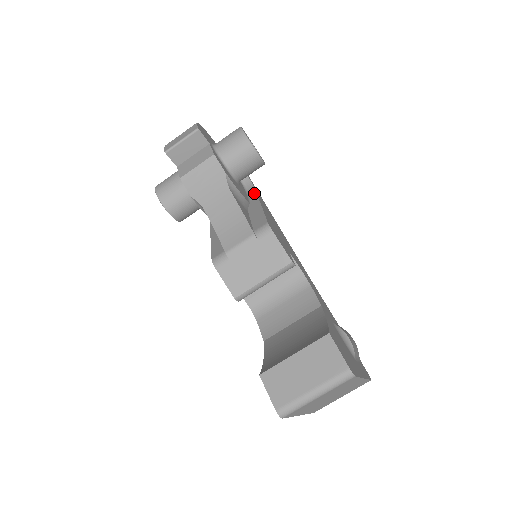
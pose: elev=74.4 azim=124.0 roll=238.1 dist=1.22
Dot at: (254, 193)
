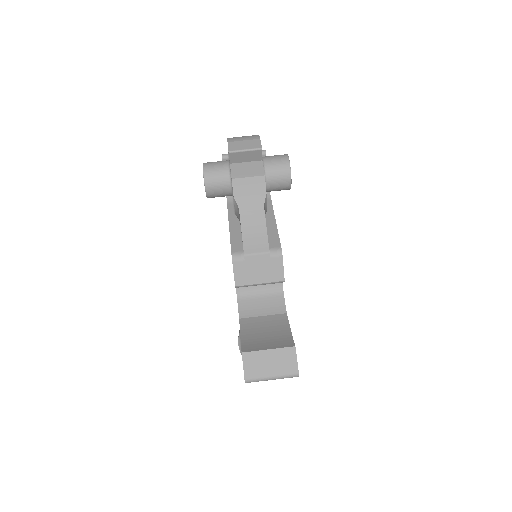
Dot at: (270, 203)
